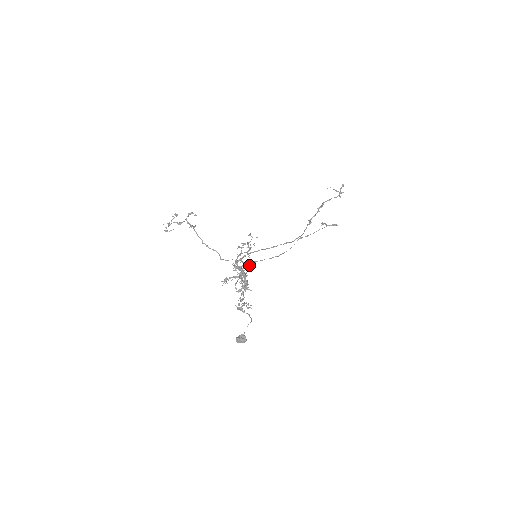
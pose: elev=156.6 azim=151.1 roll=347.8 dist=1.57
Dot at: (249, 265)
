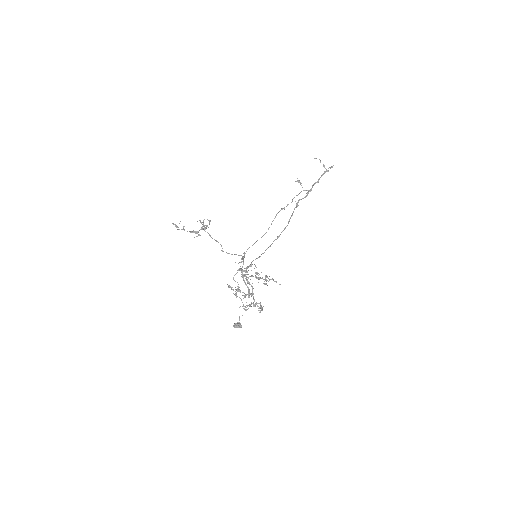
Dot at: (244, 253)
